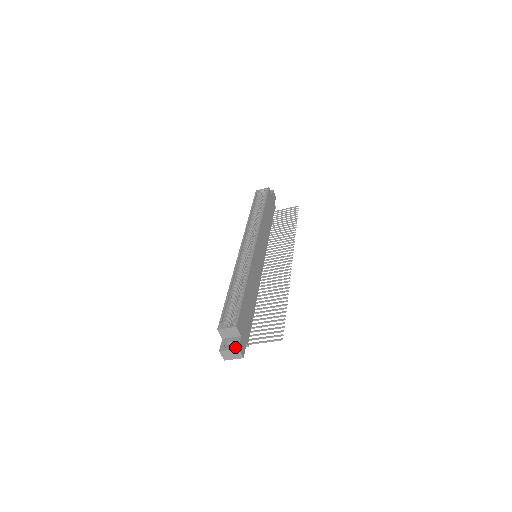
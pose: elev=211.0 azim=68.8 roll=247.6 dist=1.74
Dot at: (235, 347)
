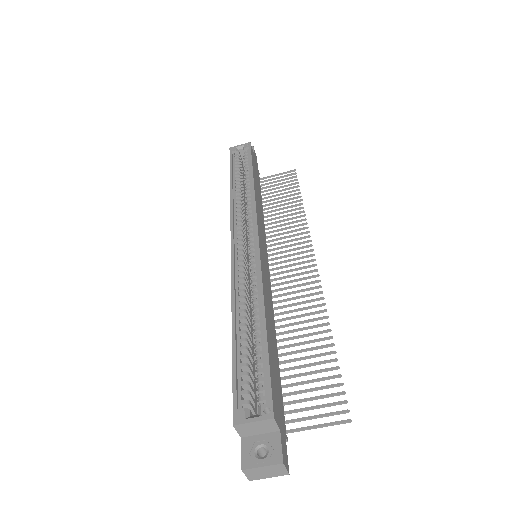
Dot at: (275, 459)
